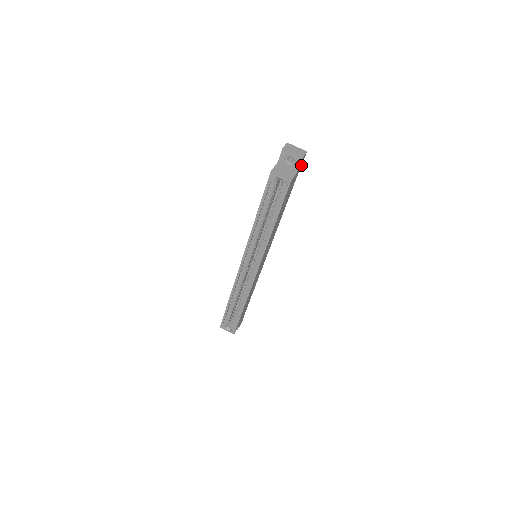
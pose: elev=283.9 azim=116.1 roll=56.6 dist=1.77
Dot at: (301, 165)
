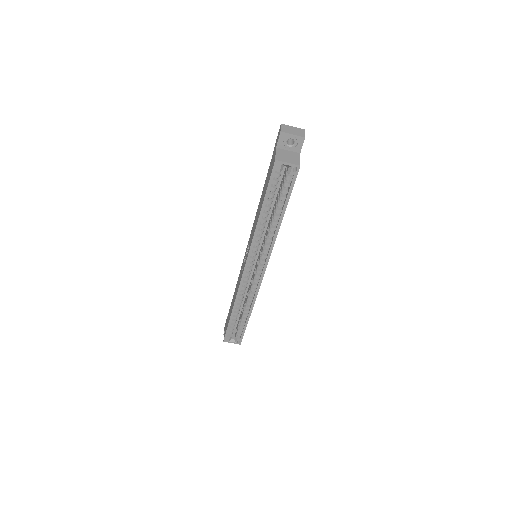
Dot at: occluded
